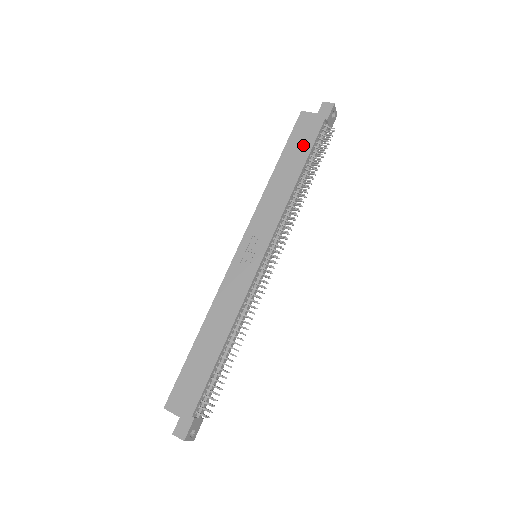
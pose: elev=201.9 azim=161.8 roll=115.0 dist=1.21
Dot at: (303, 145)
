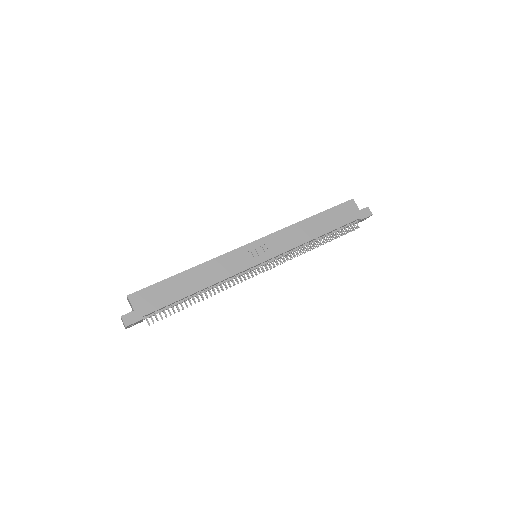
Dot at: (337, 220)
